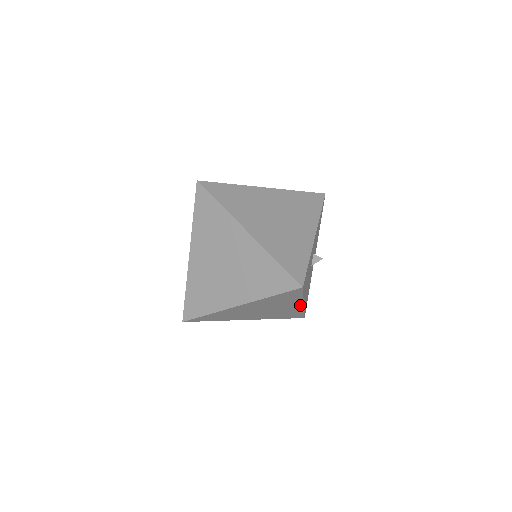
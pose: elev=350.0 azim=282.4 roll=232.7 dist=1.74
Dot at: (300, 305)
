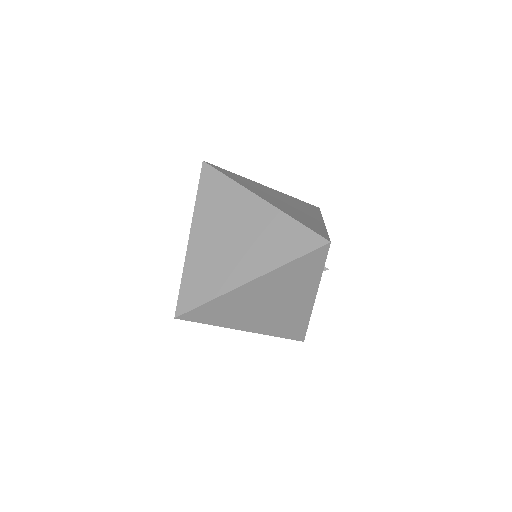
Dot at: occluded
